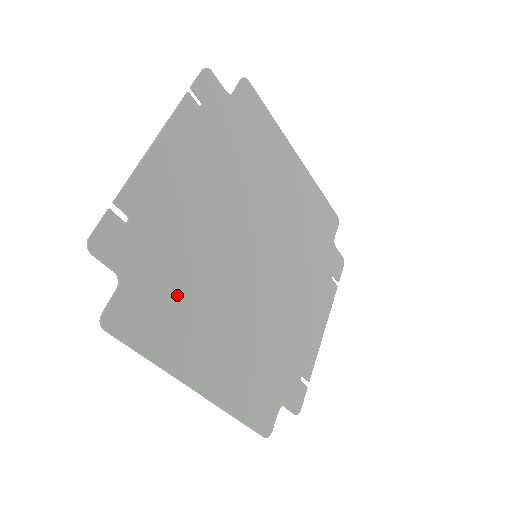
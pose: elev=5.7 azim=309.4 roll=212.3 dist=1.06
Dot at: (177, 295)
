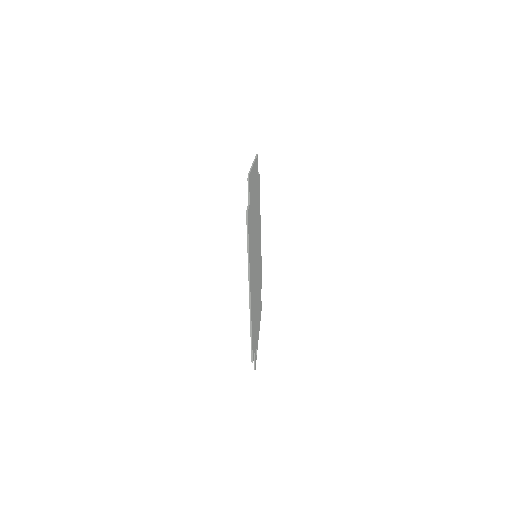
Dot at: occluded
